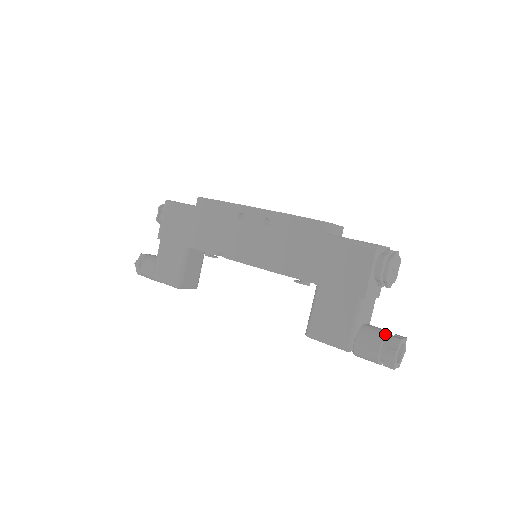
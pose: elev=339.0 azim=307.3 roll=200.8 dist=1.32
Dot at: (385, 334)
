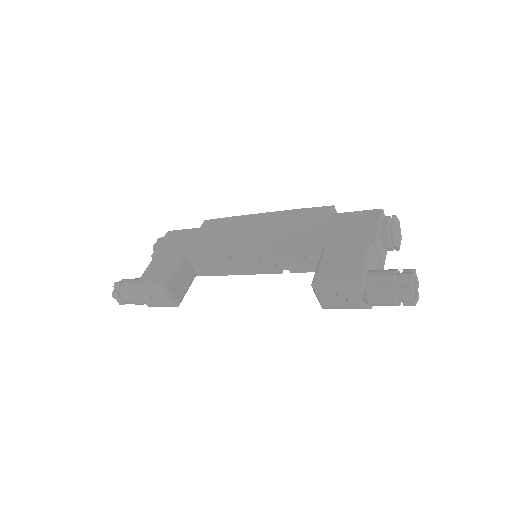
Dot at: (397, 269)
